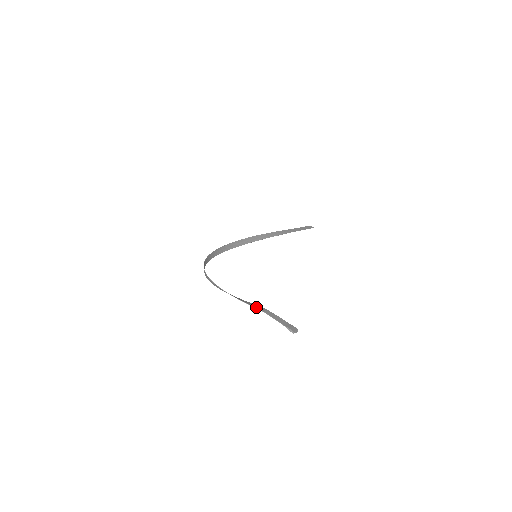
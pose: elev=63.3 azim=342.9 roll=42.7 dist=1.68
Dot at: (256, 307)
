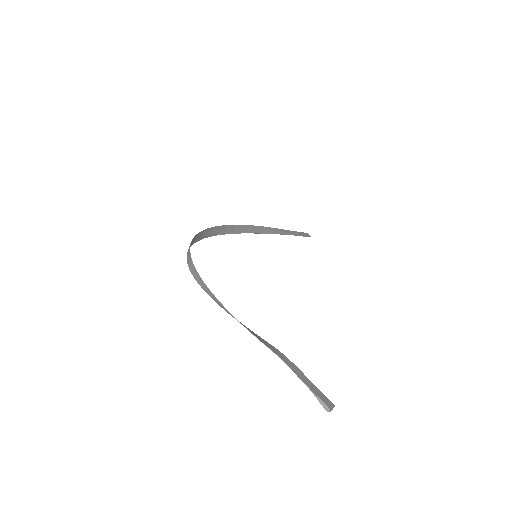
Dot at: (271, 348)
